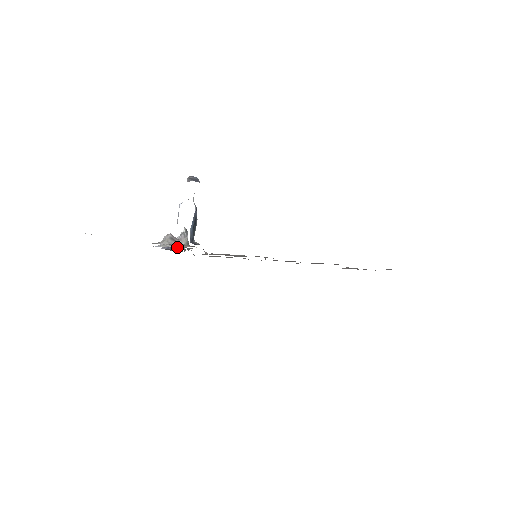
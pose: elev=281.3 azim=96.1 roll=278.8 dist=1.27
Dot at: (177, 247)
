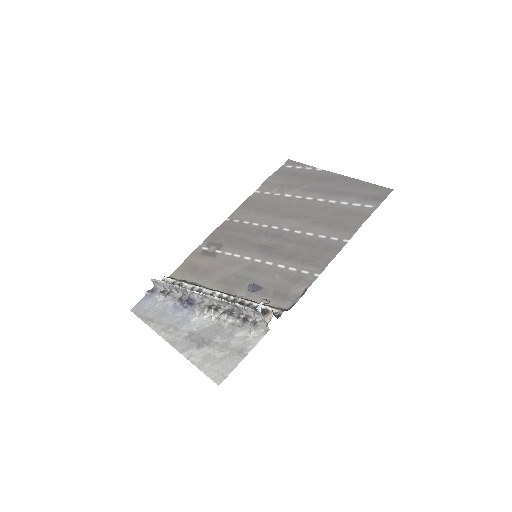
Dot at: (193, 298)
